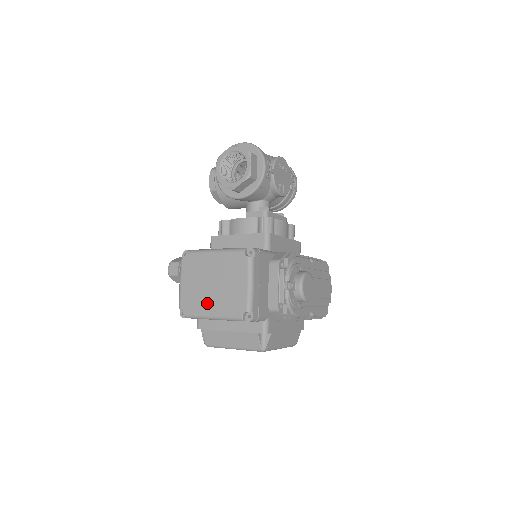
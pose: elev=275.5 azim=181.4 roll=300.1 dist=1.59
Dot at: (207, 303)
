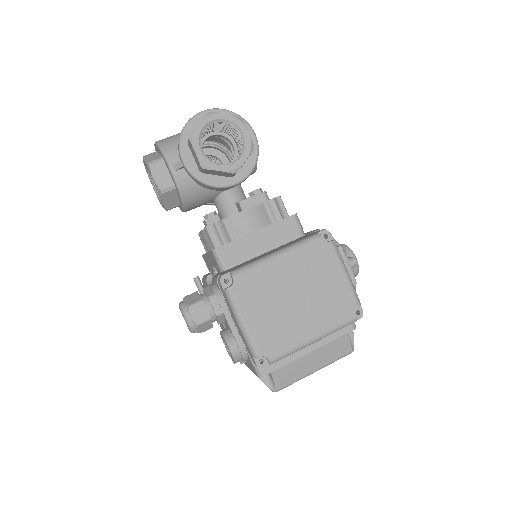
Dot at: (300, 326)
